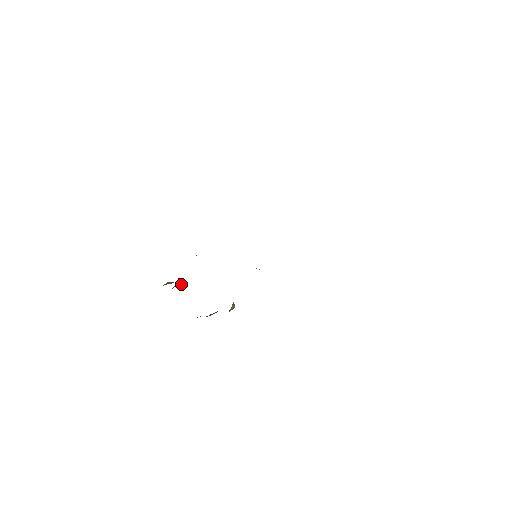
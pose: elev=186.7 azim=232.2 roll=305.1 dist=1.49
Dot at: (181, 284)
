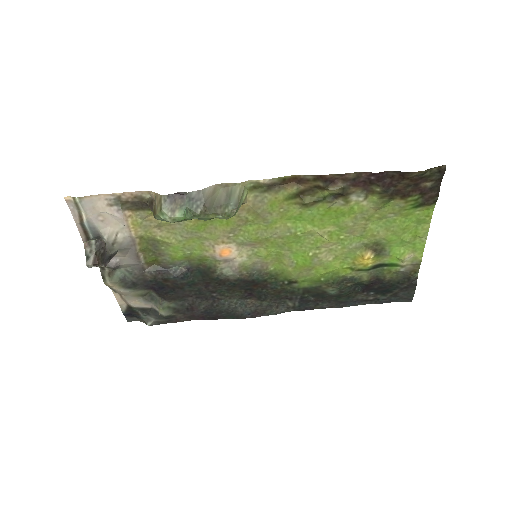
Dot at: (106, 265)
